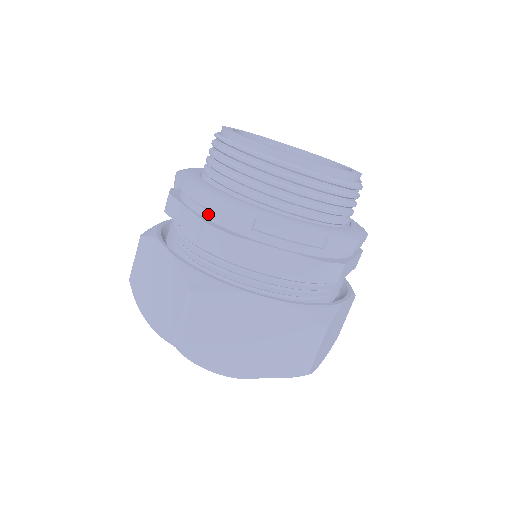
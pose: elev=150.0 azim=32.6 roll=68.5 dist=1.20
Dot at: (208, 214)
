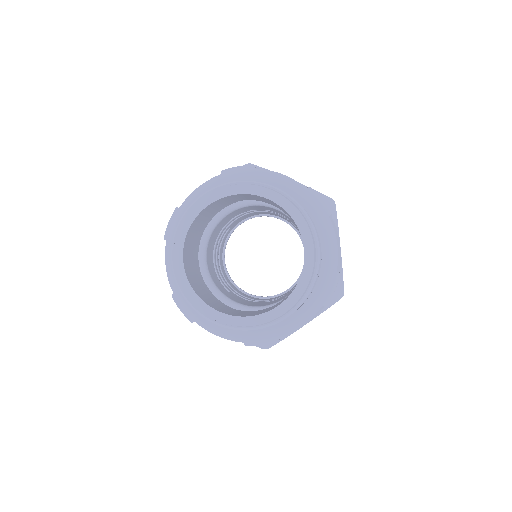
Dot at: occluded
